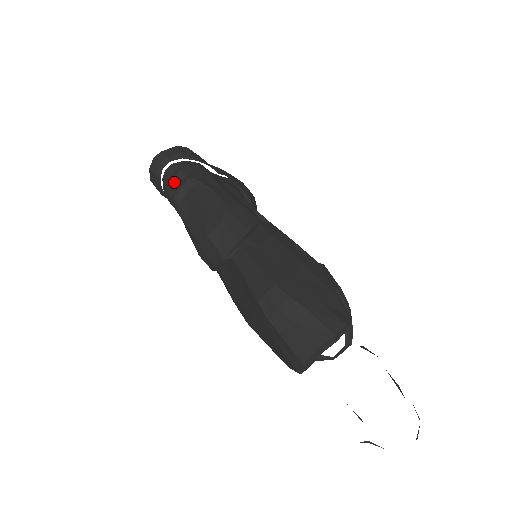
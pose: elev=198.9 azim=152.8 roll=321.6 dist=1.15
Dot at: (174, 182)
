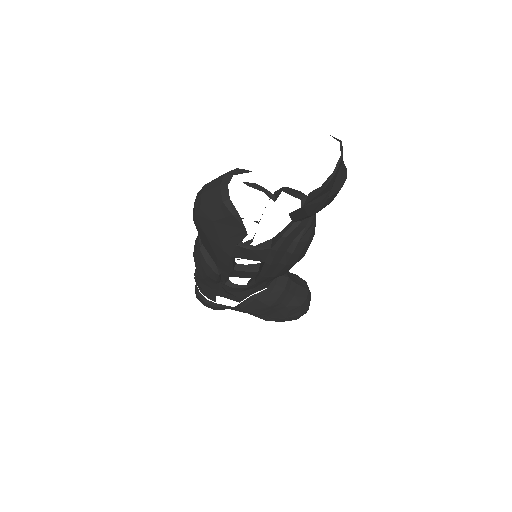
Dot at: occluded
